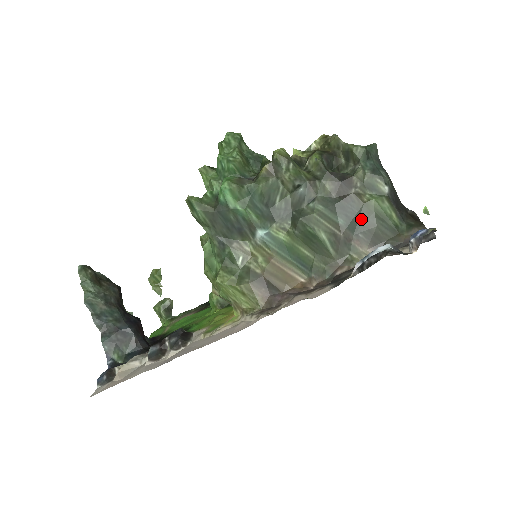
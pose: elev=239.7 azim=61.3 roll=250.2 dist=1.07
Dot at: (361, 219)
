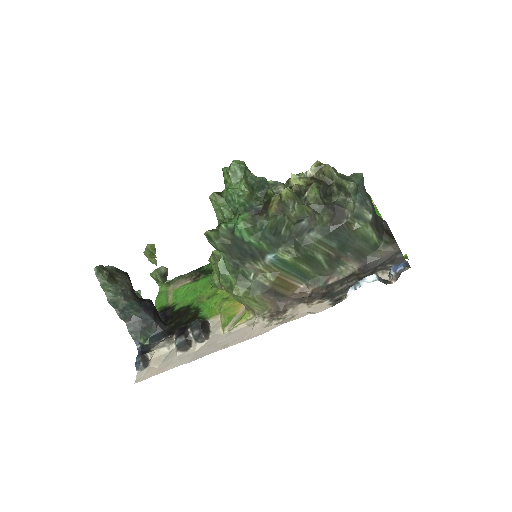
Dot at: (350, 242)
